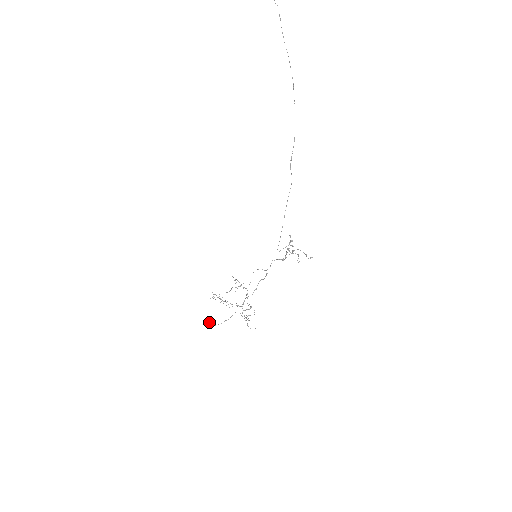
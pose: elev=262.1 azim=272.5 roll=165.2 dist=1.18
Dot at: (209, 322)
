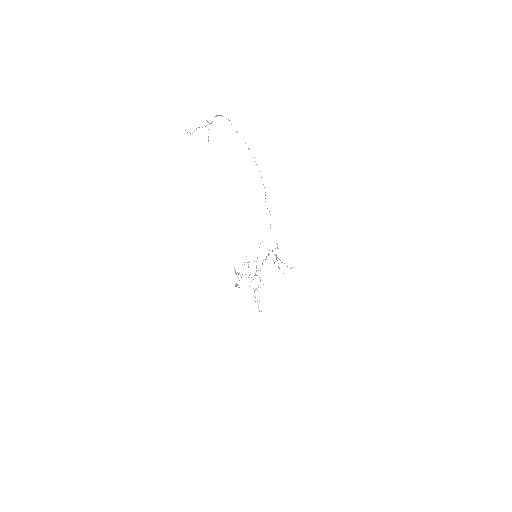
Dot at: (235, 285)
